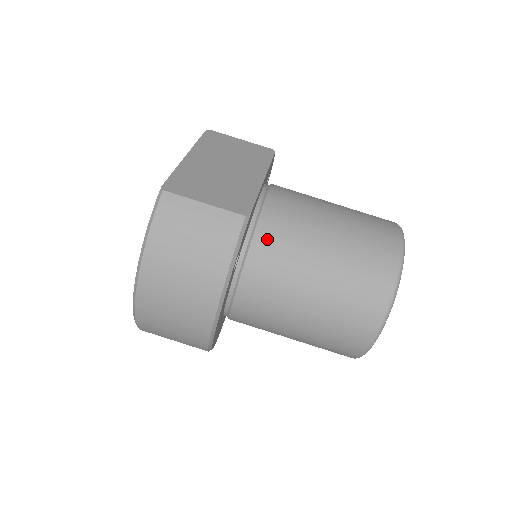
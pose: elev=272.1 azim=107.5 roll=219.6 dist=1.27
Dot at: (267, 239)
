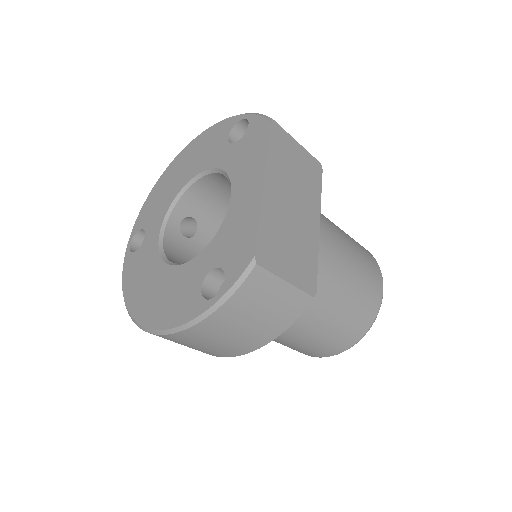
Dot at: occluded
